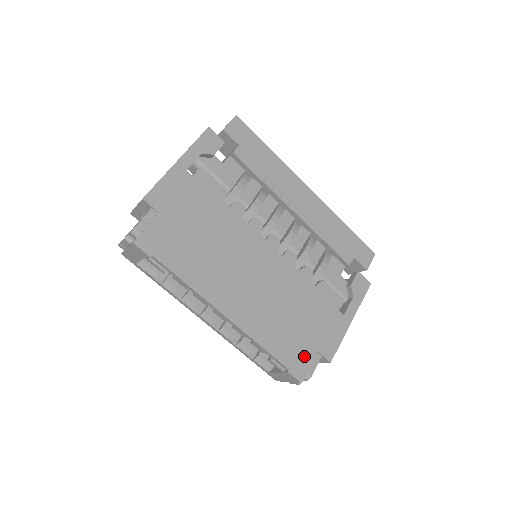
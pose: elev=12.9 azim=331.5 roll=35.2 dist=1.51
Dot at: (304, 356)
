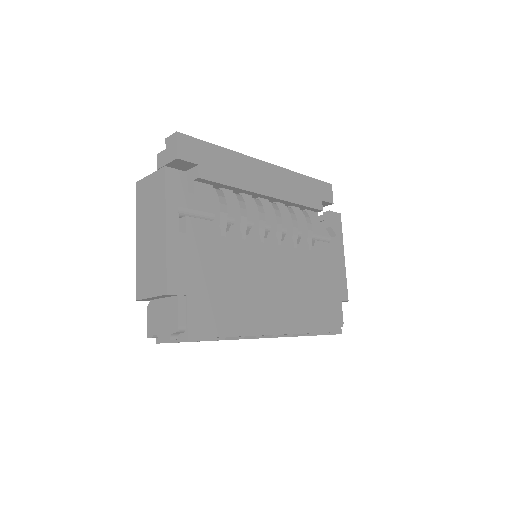
Dot at: (334, 313)
